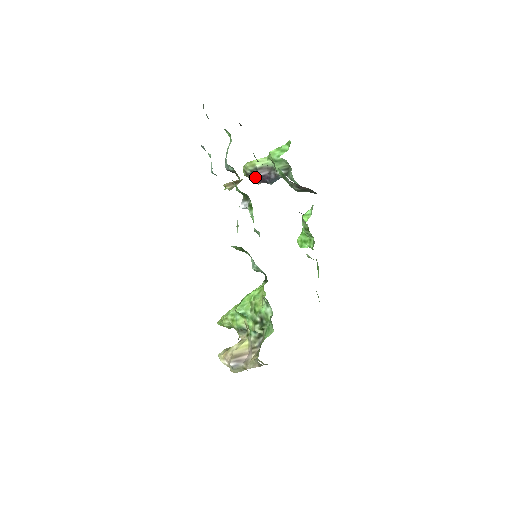
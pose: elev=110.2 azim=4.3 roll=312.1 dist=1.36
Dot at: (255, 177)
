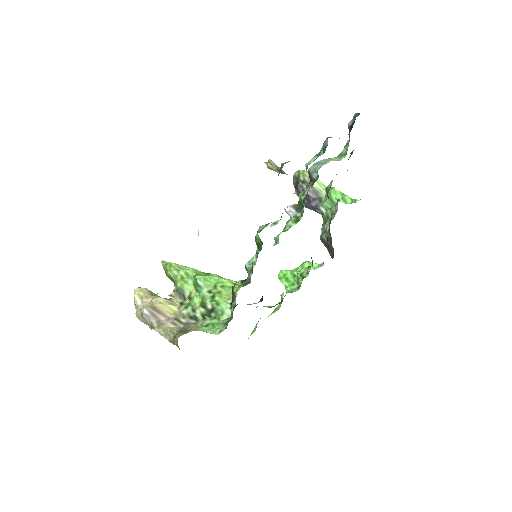
Dot at: (301, 187)
